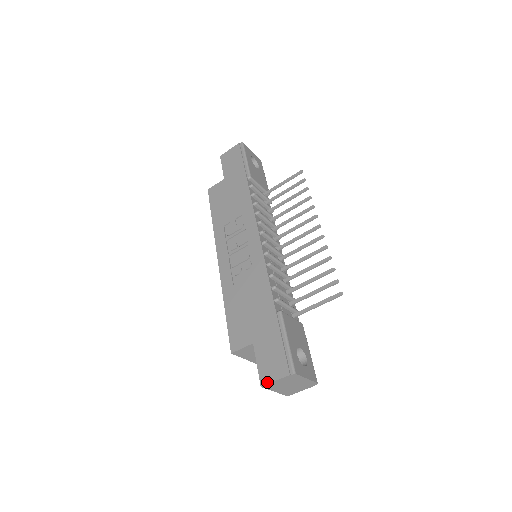
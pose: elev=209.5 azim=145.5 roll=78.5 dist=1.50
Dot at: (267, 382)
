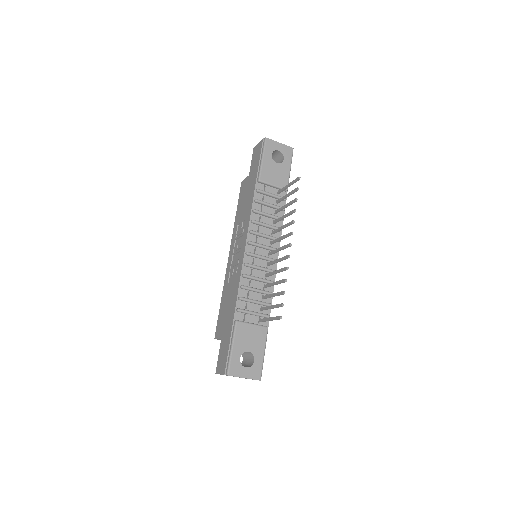
Dot at: (217, 372)
